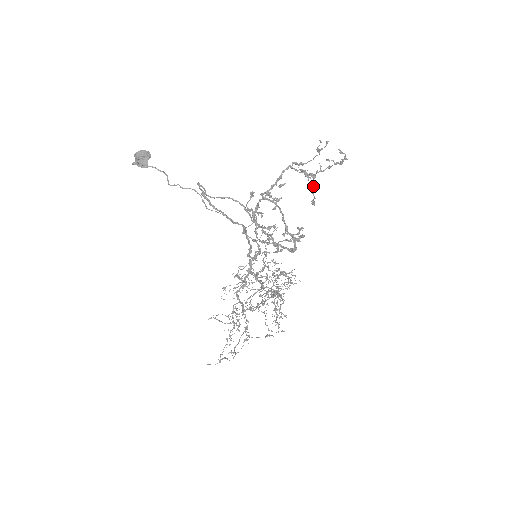
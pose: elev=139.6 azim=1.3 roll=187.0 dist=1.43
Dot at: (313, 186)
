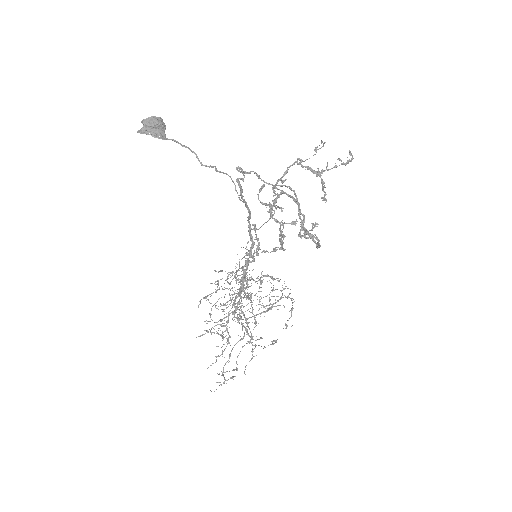
Dot at: (322, 183)
